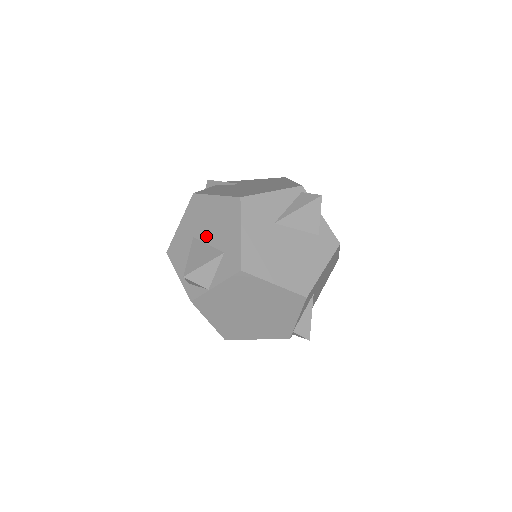
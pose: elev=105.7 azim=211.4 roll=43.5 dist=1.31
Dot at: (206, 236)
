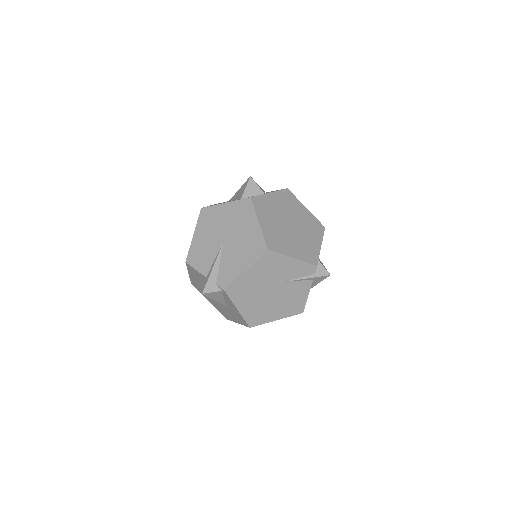
Dot at: occluded
